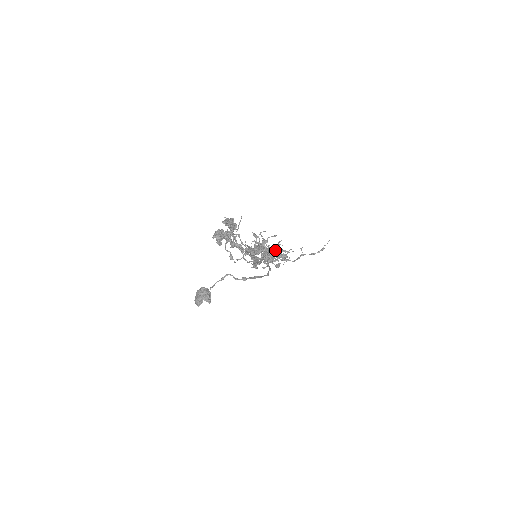
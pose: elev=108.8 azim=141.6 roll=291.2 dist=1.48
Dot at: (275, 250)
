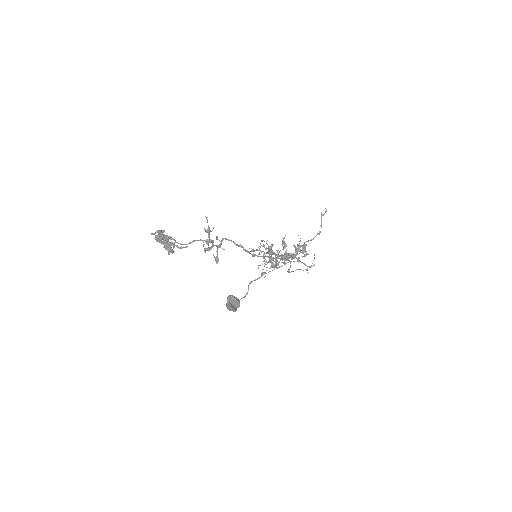
Dot at: (266, 241)
